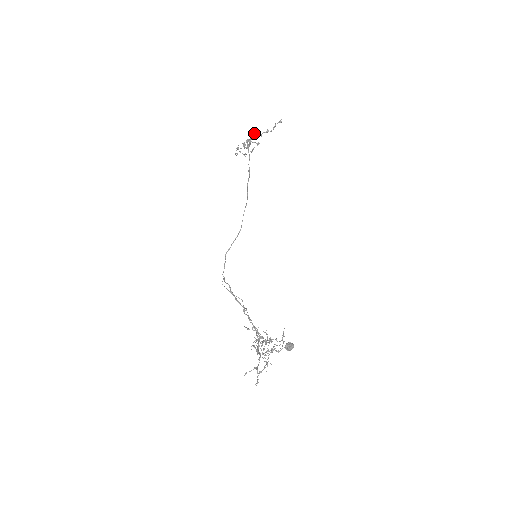
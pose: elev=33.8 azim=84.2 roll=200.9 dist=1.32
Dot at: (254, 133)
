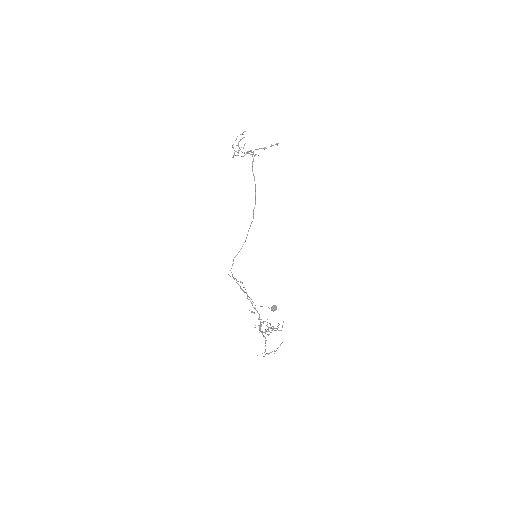
Dot at: (255, 154)
